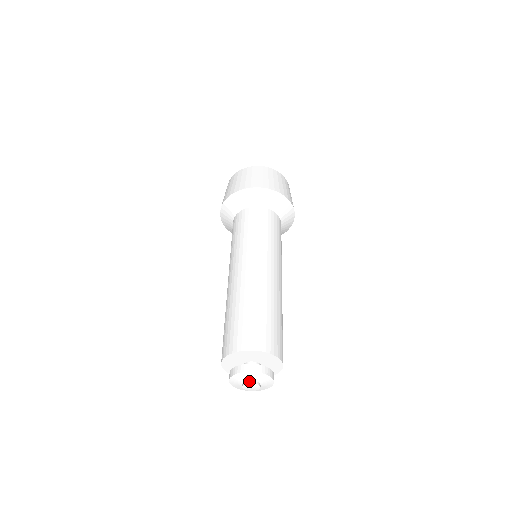
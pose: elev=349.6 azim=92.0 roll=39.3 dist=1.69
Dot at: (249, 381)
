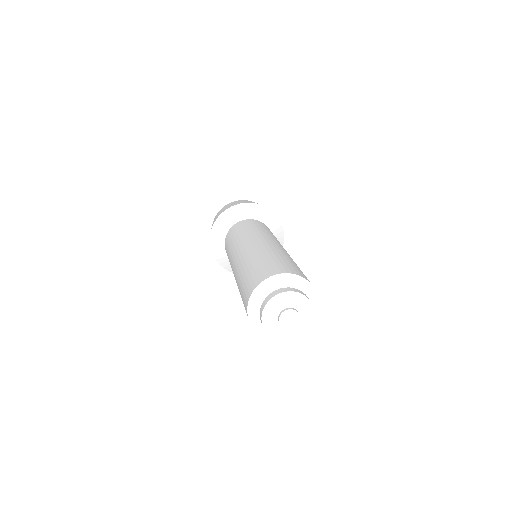
Dot at: (290, 308)
